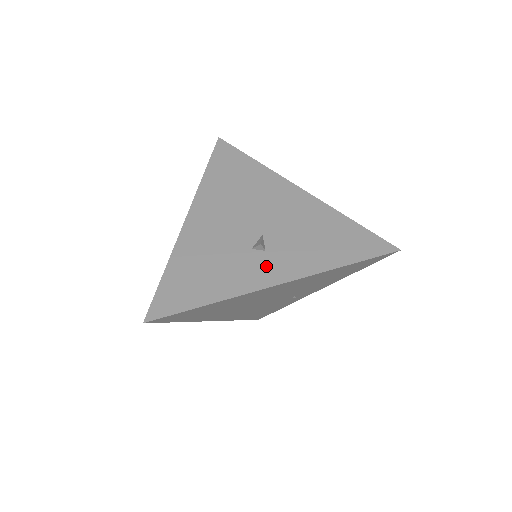
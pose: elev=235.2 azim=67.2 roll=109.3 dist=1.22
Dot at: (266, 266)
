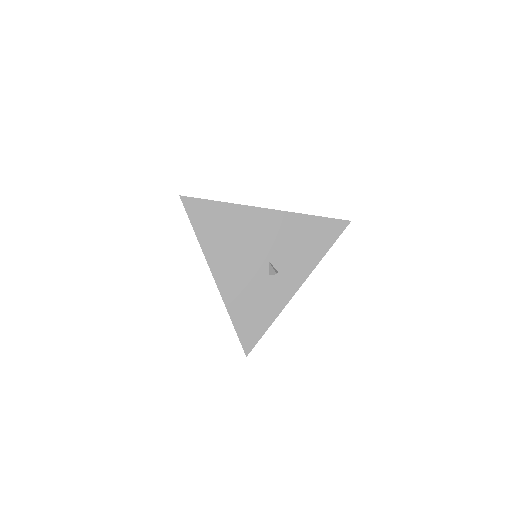
Dot at: (285, 281)
